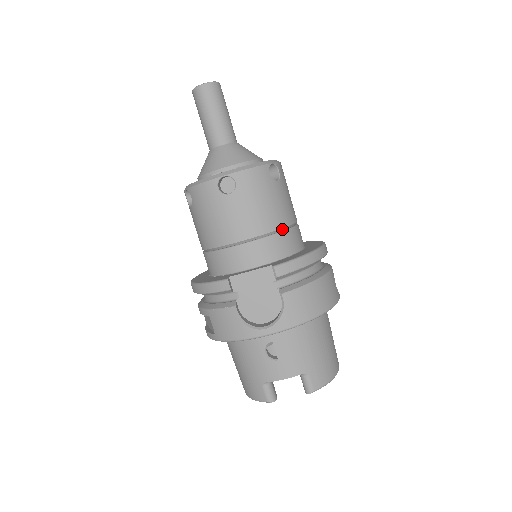
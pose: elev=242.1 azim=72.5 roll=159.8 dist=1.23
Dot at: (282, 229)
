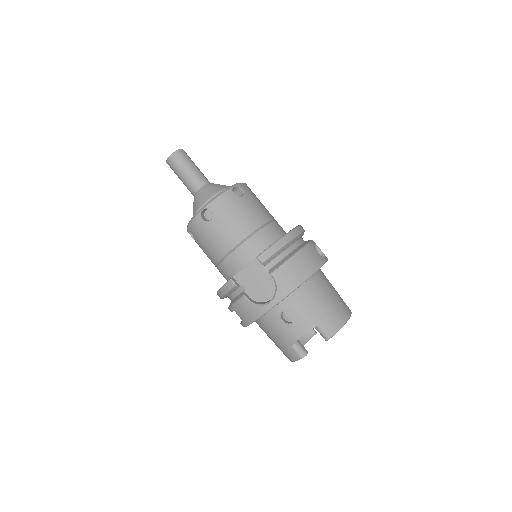
Dot at: (259, 229)
